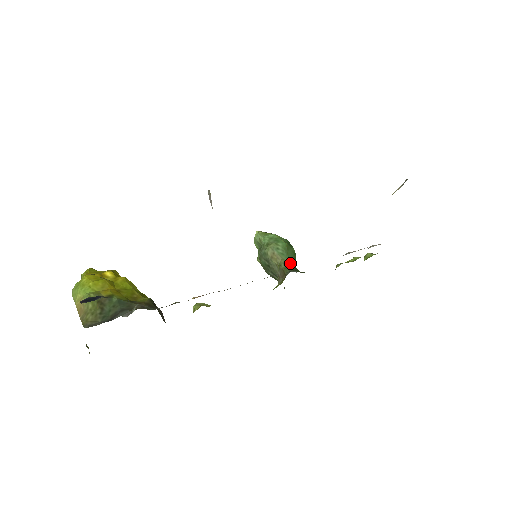
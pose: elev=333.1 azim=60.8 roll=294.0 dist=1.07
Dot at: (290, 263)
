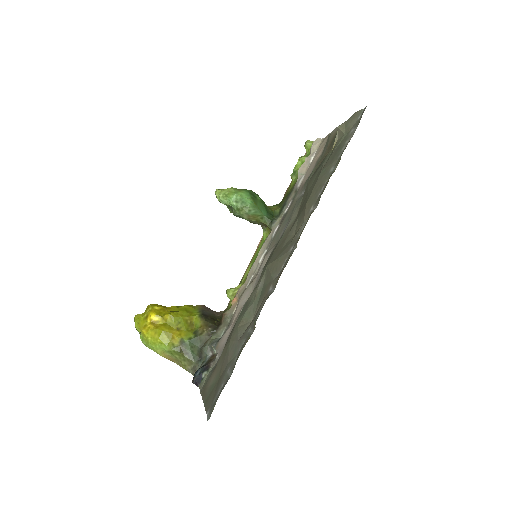
Dot at: (265, 214)
